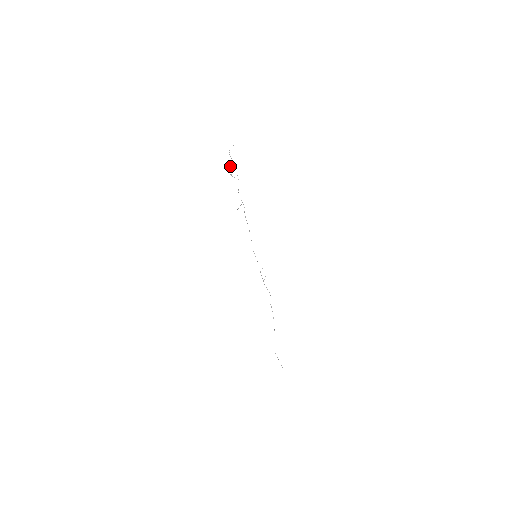
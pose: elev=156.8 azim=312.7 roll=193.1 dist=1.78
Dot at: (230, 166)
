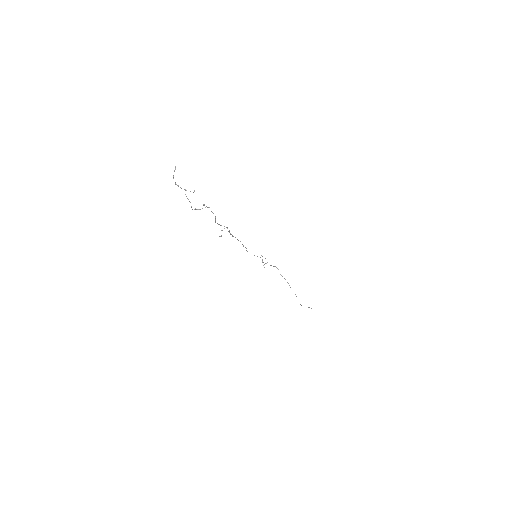
Dot at: occluded
